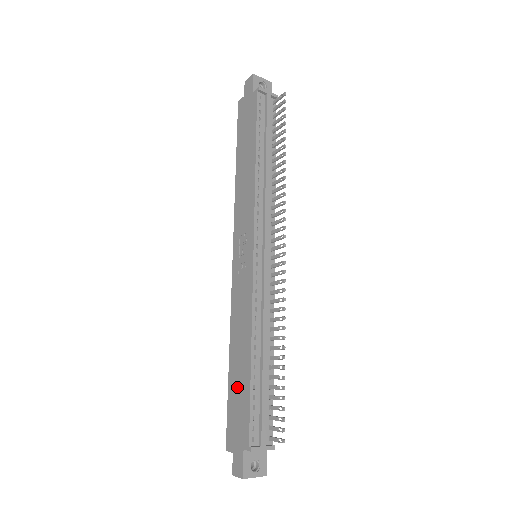
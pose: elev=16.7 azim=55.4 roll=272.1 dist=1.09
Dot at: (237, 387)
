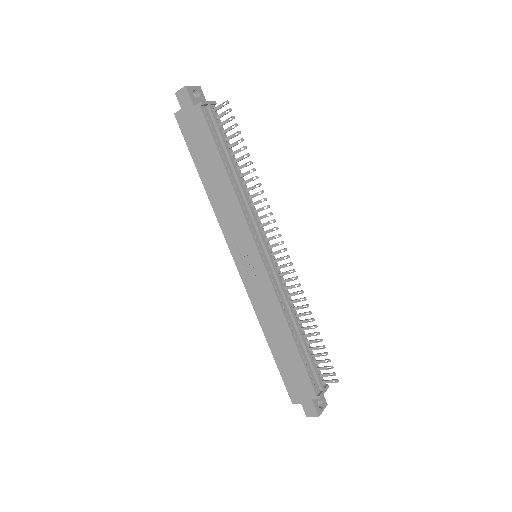
Dot at: (286, 361)
